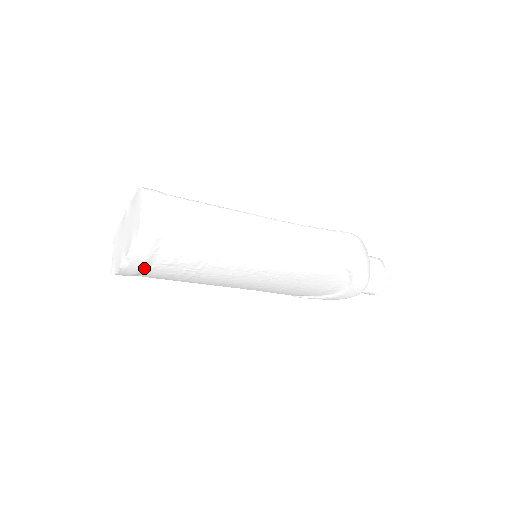
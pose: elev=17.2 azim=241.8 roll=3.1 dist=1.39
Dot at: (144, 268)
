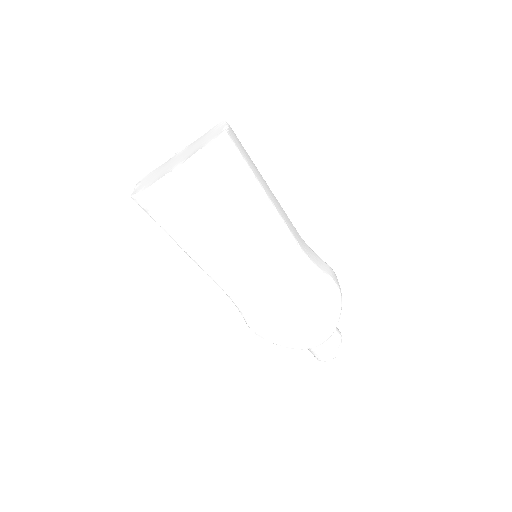
Dot at: (185, 188)
